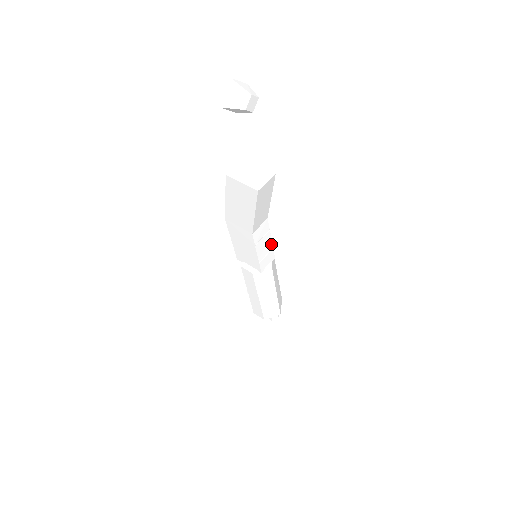
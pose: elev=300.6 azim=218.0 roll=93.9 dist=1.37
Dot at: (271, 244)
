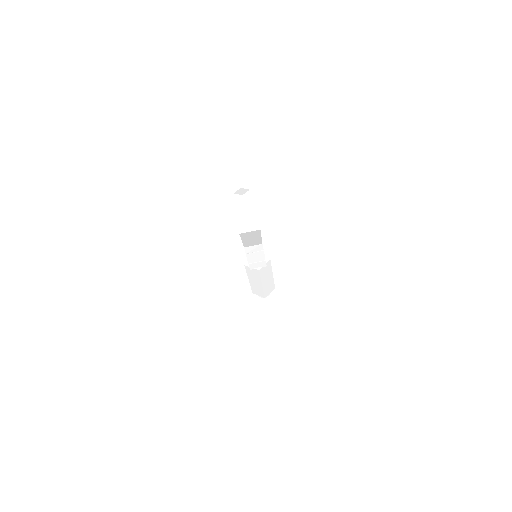
Dot at: (264, 258)
